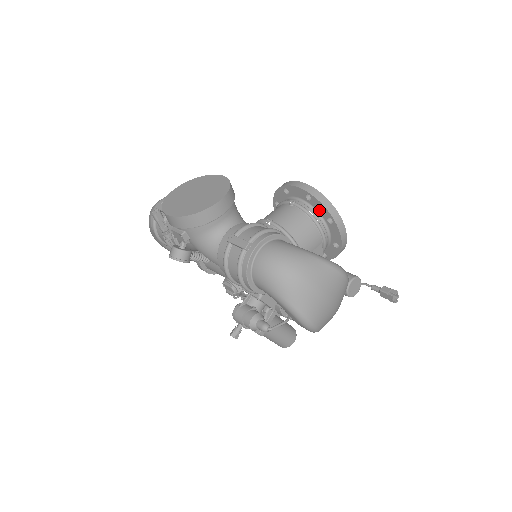
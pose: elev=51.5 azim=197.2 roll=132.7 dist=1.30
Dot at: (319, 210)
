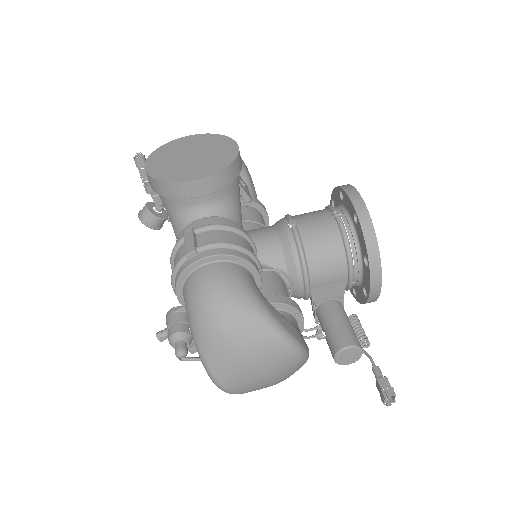
Dot at: (360, 241)
